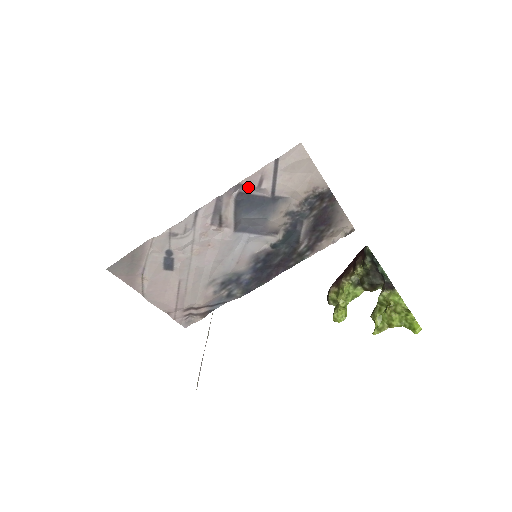
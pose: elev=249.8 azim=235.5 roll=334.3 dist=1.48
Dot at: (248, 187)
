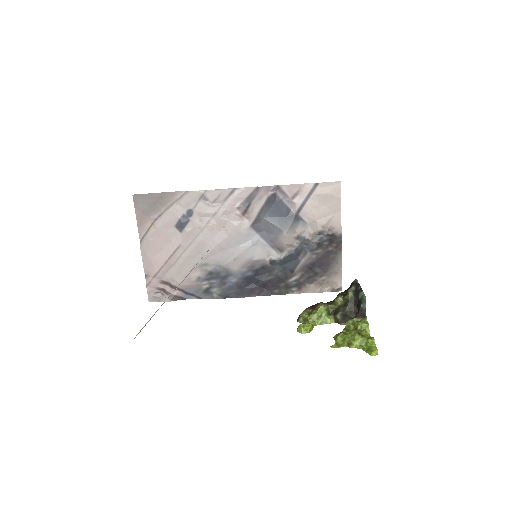
Dot at: (284, 194)
